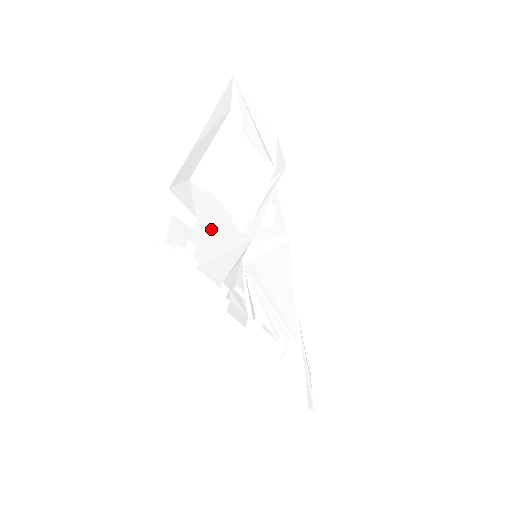
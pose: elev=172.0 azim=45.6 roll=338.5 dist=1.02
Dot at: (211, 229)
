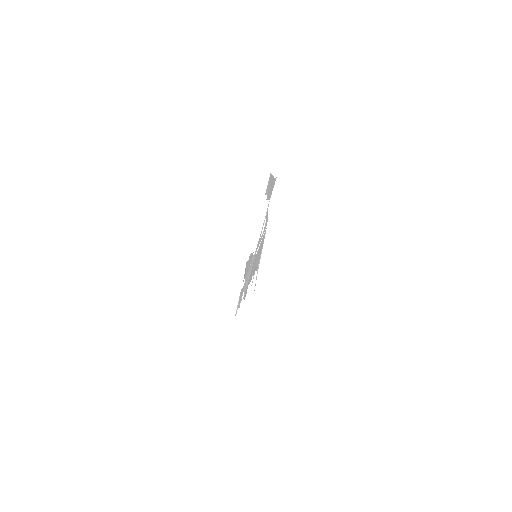
Dot at: (248, 273)
